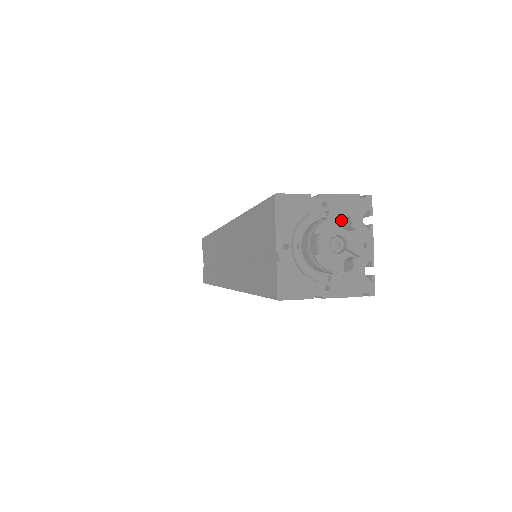
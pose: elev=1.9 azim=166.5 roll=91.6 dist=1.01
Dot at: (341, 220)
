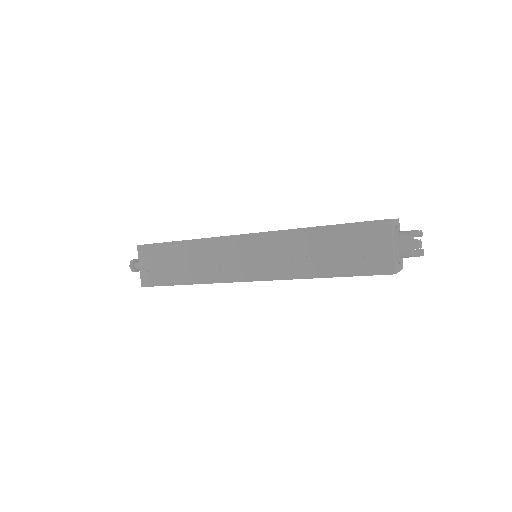
Dot at: (412, 232)
